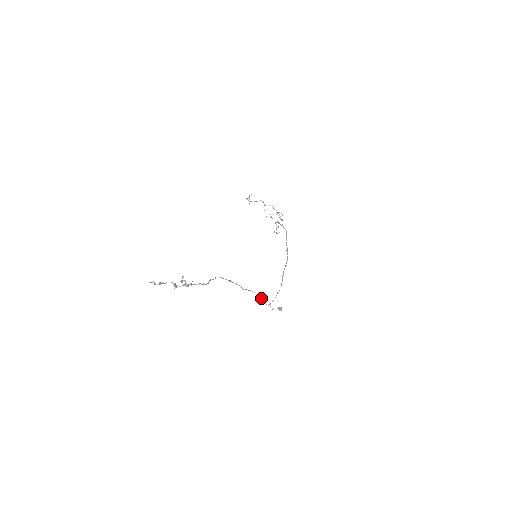
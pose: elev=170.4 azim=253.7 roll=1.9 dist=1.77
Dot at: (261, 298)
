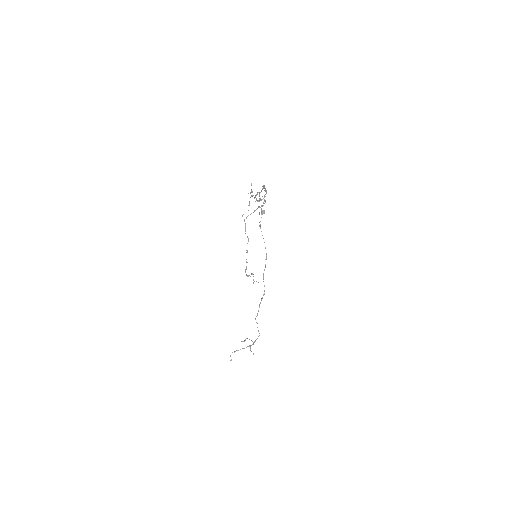
Dot at: occluded
